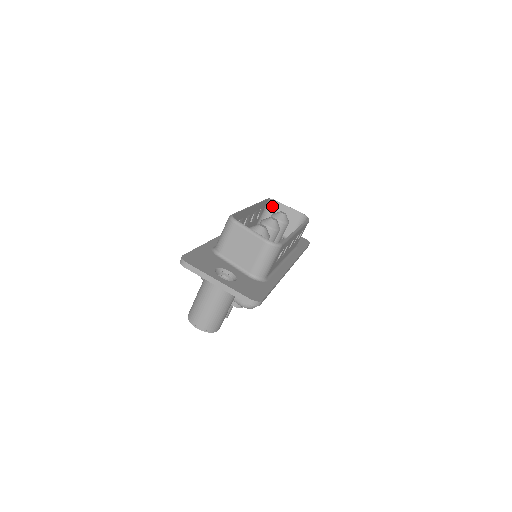
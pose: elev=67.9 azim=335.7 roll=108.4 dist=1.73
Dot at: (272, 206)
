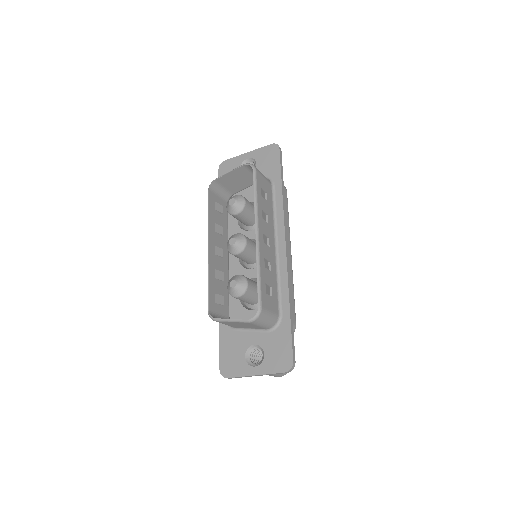
Dot at: (218, 184)
